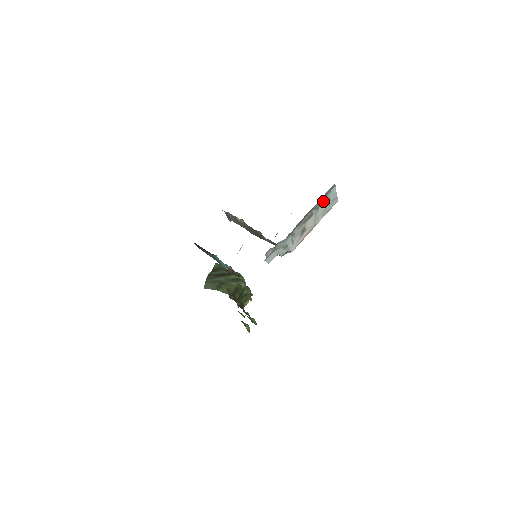
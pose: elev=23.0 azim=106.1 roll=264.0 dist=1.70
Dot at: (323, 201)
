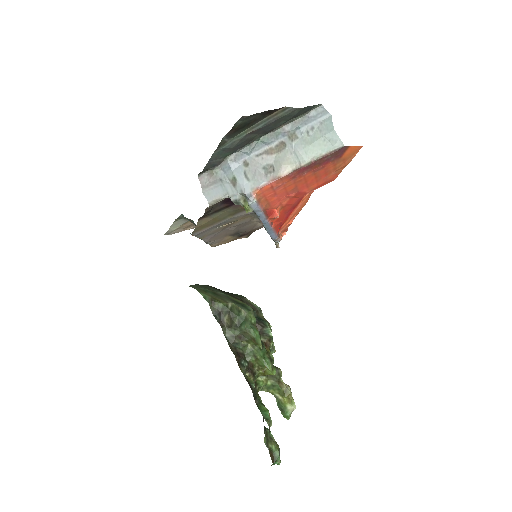
Dot at: (307, 132)
